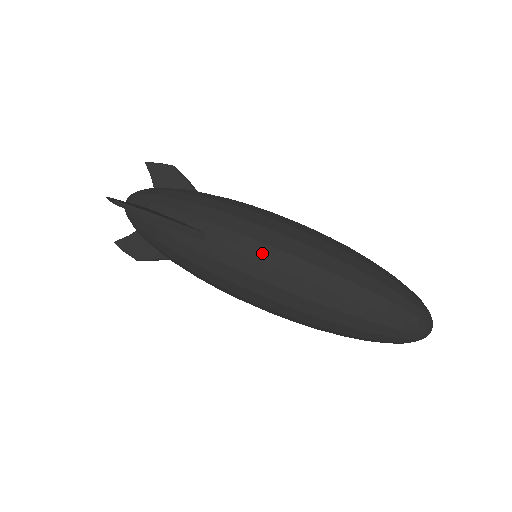
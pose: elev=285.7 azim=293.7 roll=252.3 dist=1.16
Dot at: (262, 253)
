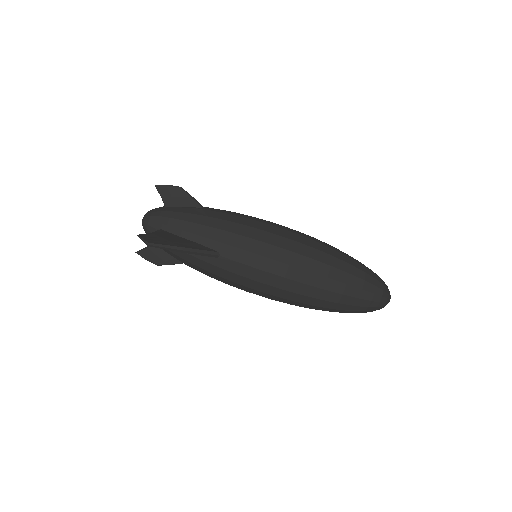
Dot at: (266, 265)
